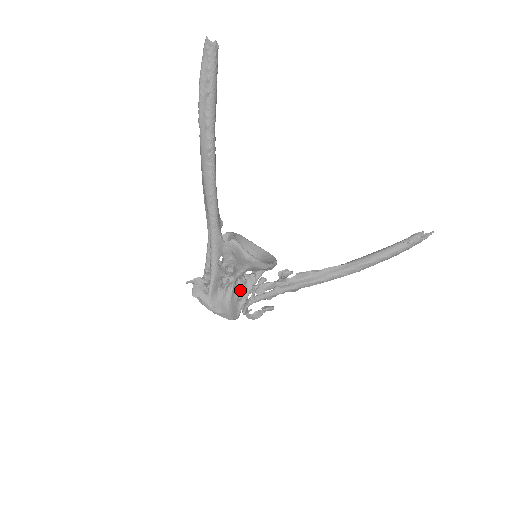
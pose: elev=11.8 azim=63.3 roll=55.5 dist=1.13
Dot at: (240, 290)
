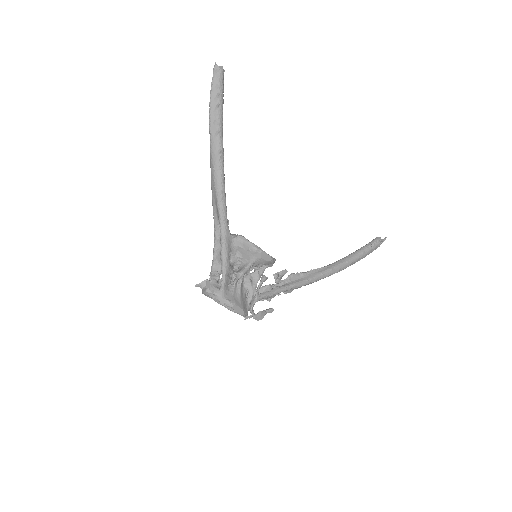
Dot at: (247, 287)
